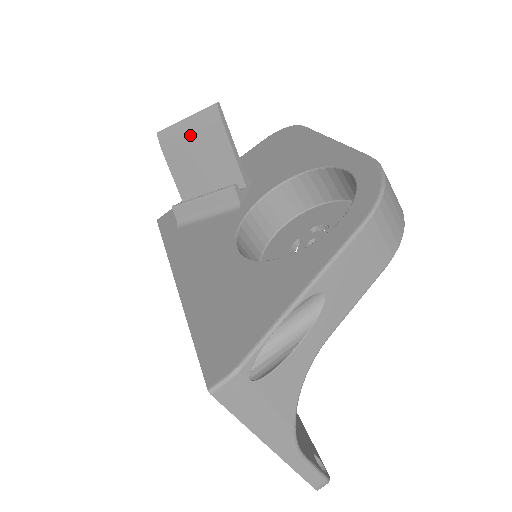
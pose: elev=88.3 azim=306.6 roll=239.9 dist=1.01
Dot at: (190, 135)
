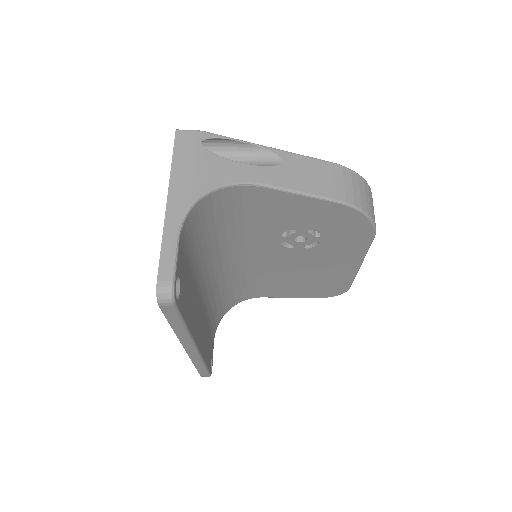
Dot at: occluded
